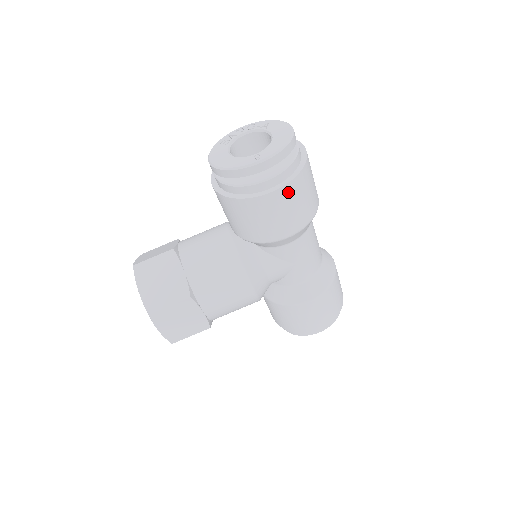
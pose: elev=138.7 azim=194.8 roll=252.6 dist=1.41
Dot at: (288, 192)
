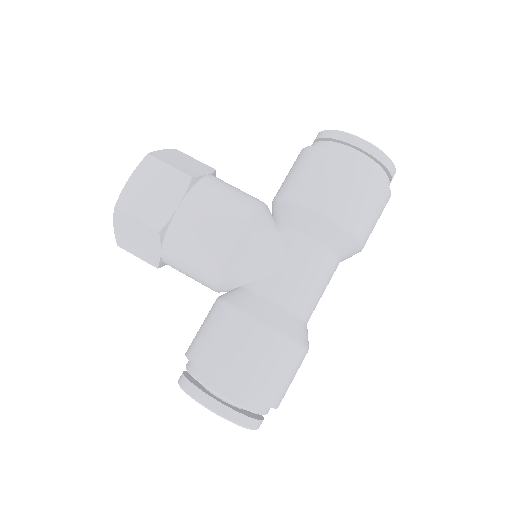
Dot at: (362, 174)
